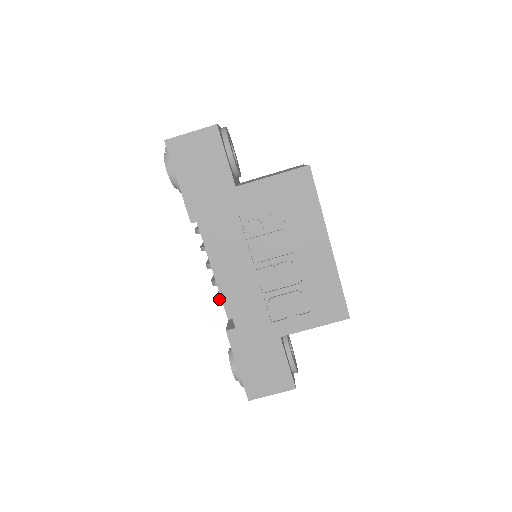
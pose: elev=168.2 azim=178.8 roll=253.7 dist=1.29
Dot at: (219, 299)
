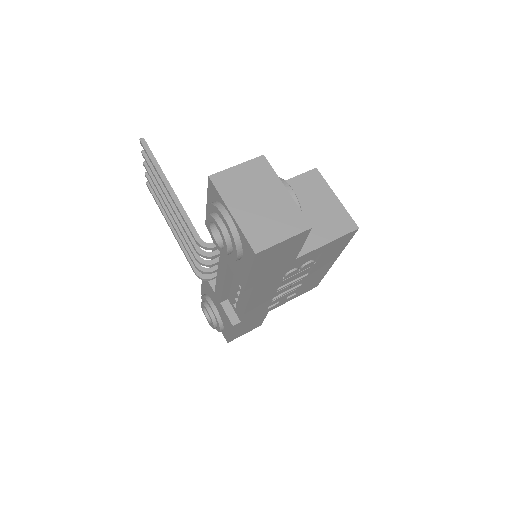
Dot at: (202, 279)
